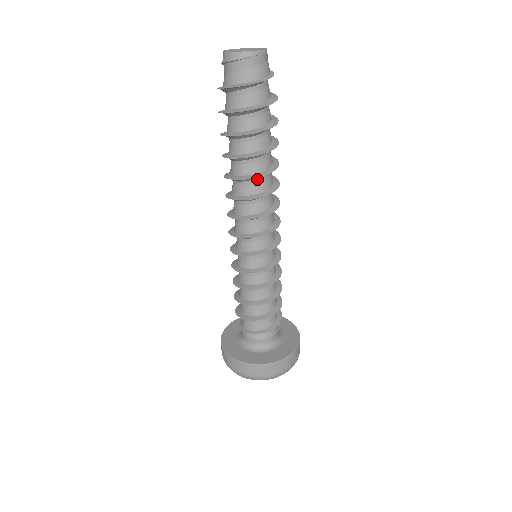
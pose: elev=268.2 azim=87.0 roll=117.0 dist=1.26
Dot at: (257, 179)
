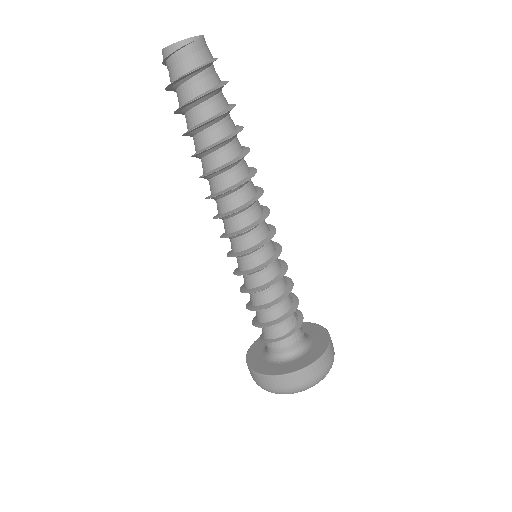
Dot at: (230, 169)
